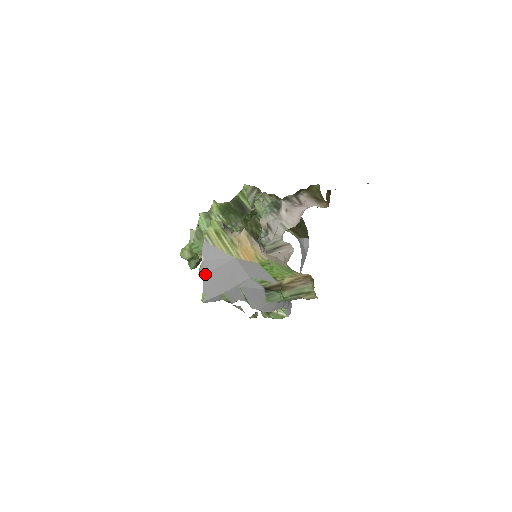
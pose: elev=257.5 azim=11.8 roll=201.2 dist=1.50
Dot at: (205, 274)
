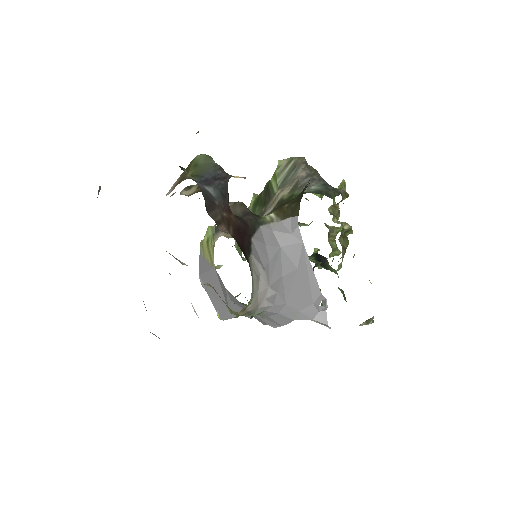
Dot at: (207, 290)
